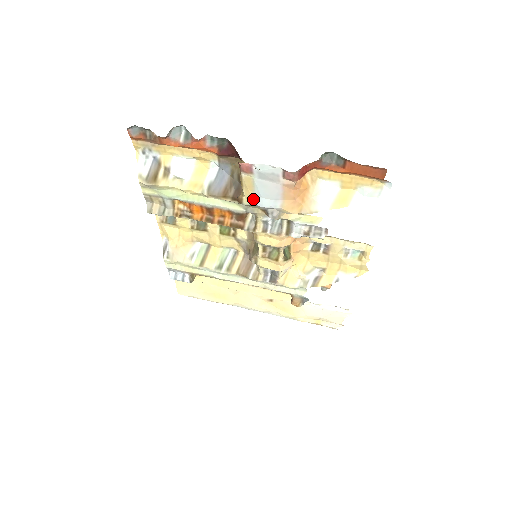
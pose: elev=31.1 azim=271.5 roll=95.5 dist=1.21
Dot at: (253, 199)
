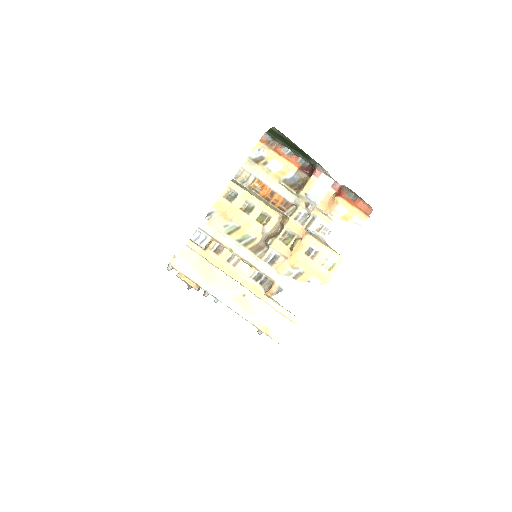
Dot at: (307, 193)
